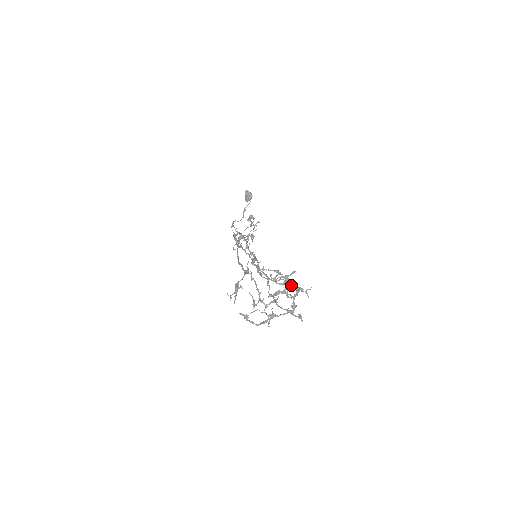
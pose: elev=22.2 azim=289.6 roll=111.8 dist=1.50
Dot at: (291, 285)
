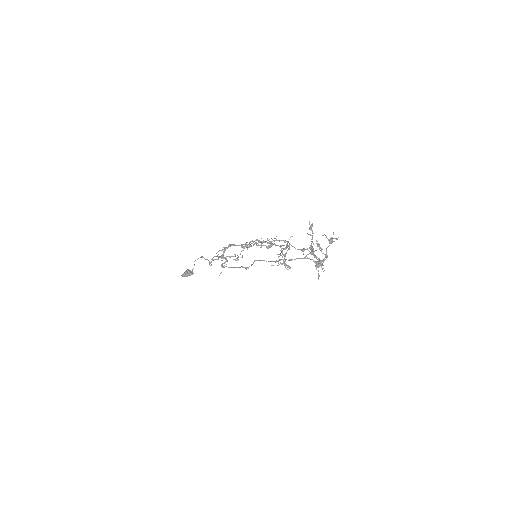
Dot at: (317, 257)
